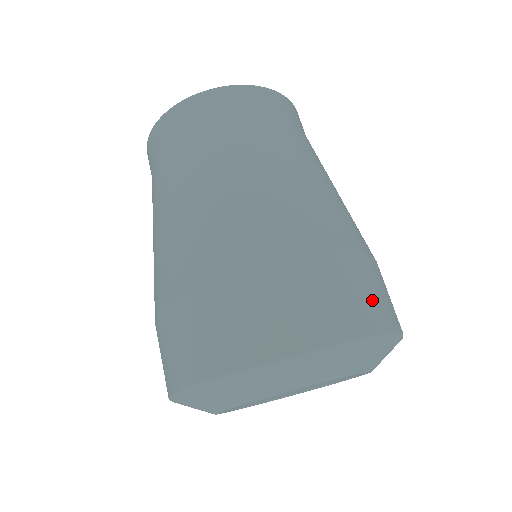
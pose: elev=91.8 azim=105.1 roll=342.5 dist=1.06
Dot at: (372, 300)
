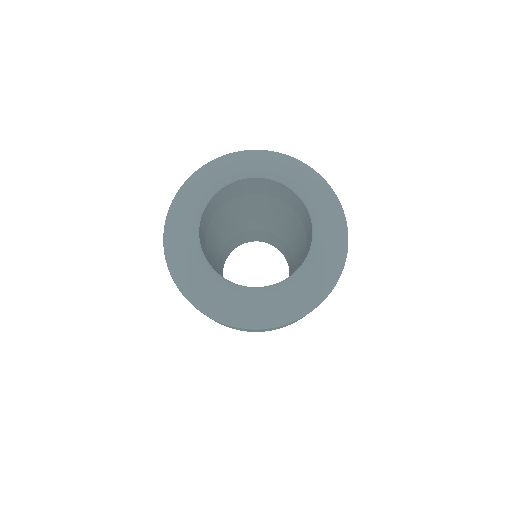
Dot at: occluded
